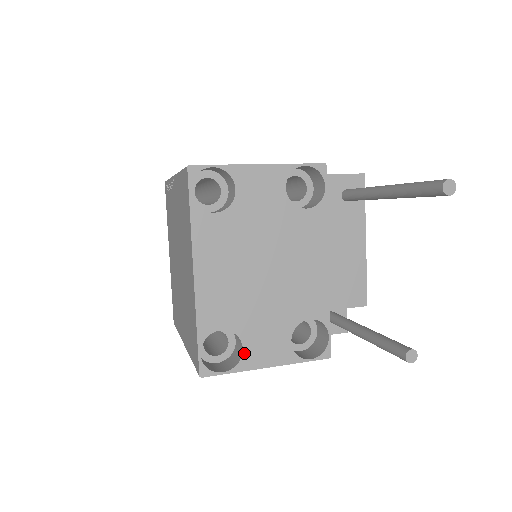
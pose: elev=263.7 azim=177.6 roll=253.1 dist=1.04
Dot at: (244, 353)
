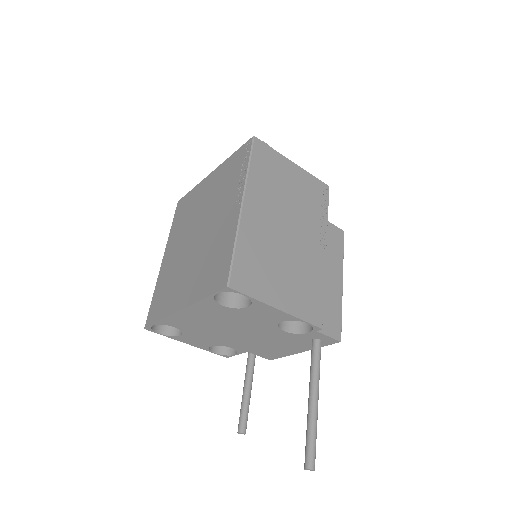
Dot at: (179, 336)
